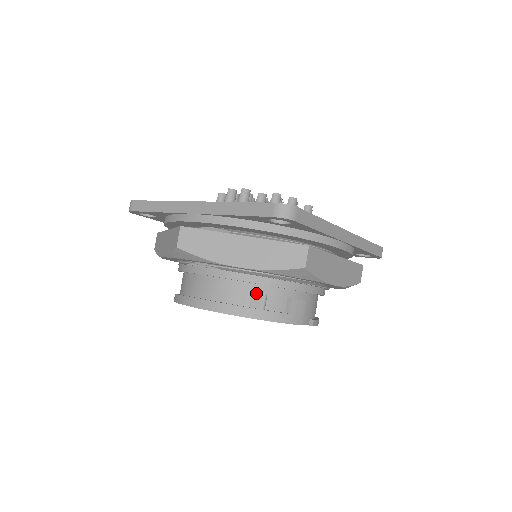
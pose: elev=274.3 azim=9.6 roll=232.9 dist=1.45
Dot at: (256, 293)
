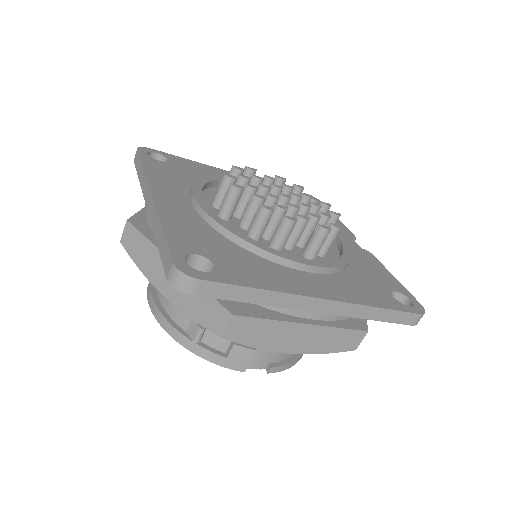
Dot at: (194, 322)
